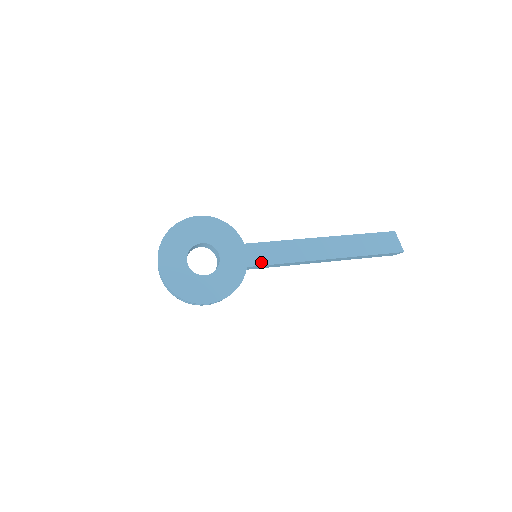
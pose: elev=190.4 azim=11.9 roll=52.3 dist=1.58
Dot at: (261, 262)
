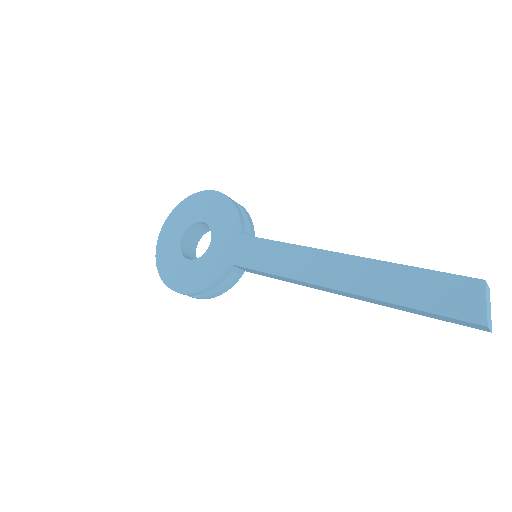
Dot at: (247, 263)
